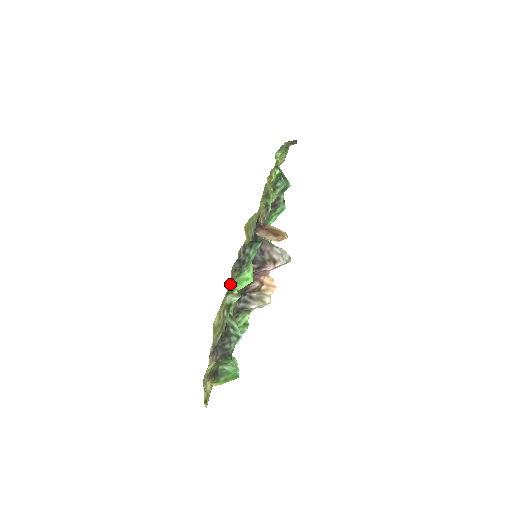
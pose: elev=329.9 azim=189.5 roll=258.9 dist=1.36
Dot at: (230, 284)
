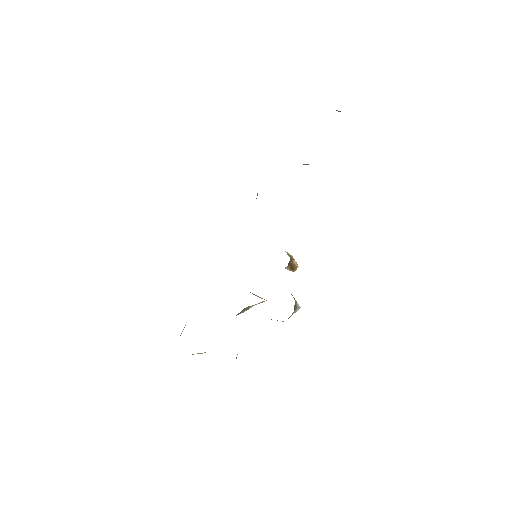
Dot at: occluded
